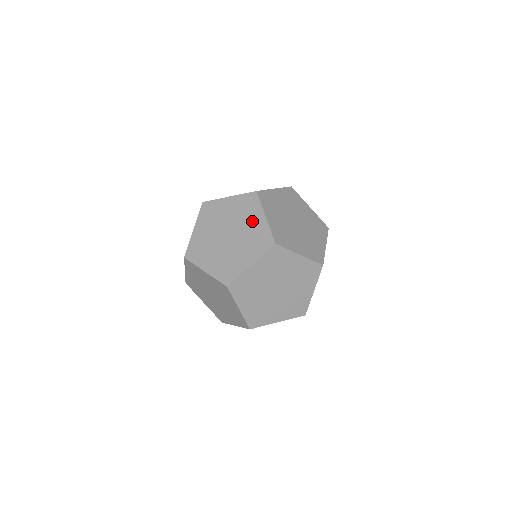
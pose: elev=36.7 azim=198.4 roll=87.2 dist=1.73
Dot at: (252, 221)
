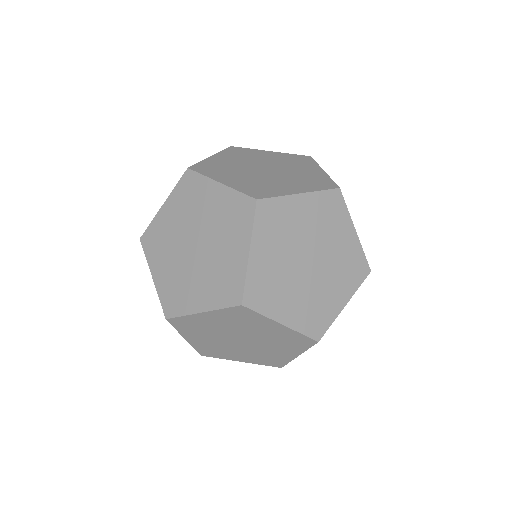
Dot at: (209, 203)
